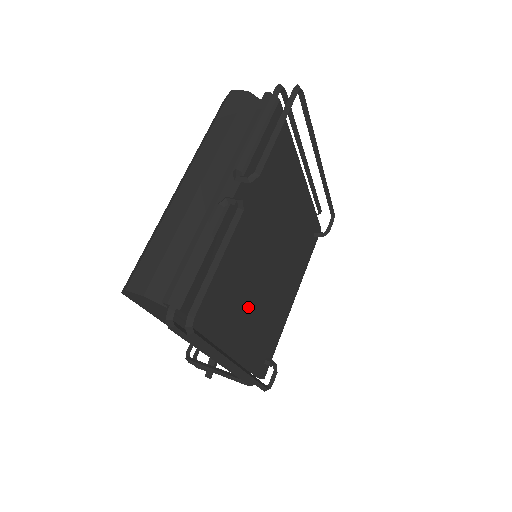
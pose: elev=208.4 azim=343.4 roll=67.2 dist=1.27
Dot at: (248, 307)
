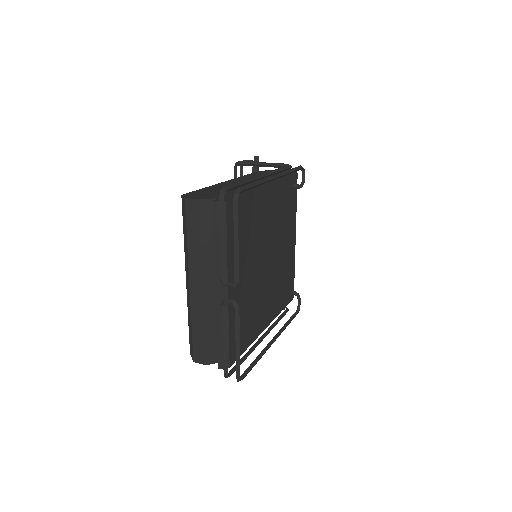
Dot at: (265, 300)
